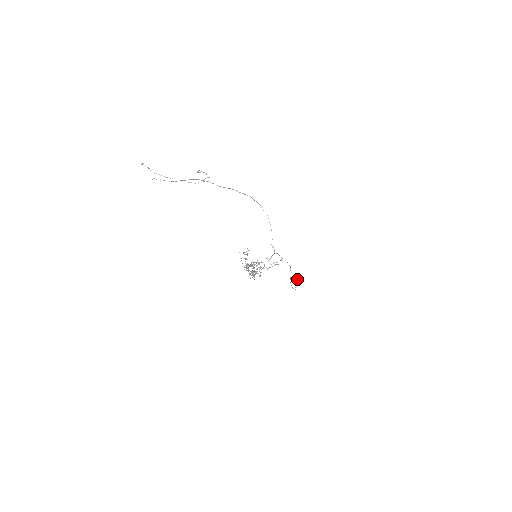
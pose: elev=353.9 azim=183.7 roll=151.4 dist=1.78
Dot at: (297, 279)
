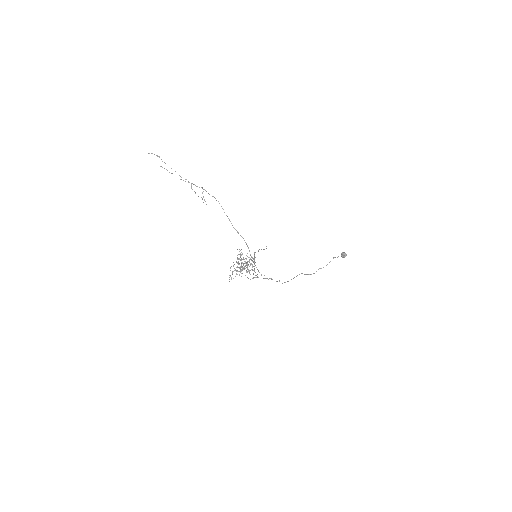
Dot at: (341, 255)
